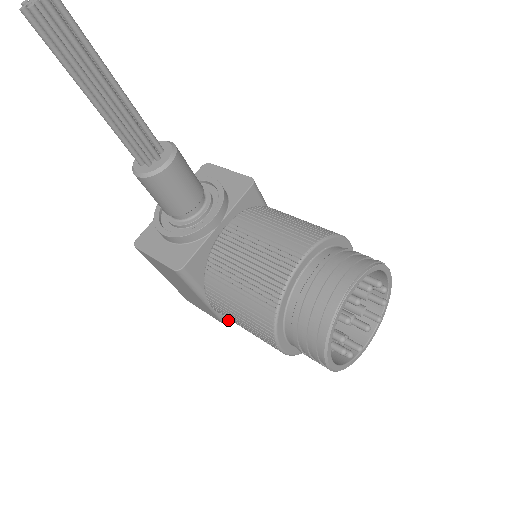
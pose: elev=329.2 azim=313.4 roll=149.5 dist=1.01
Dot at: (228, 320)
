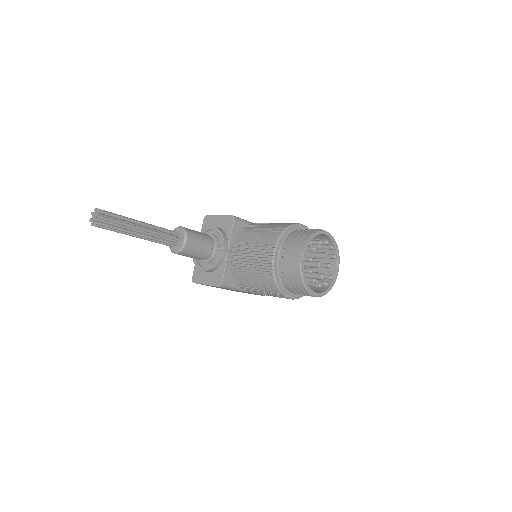
Dot at: occluded
